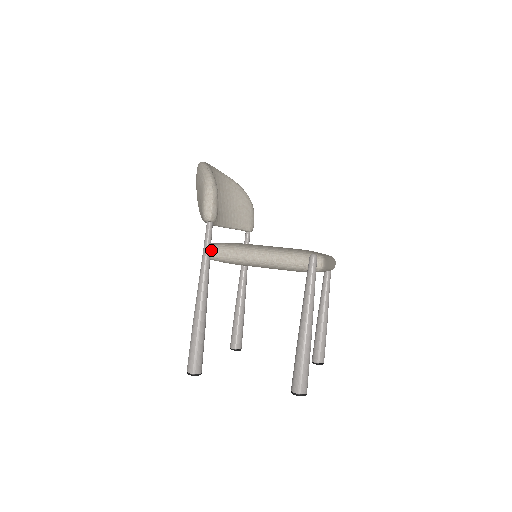
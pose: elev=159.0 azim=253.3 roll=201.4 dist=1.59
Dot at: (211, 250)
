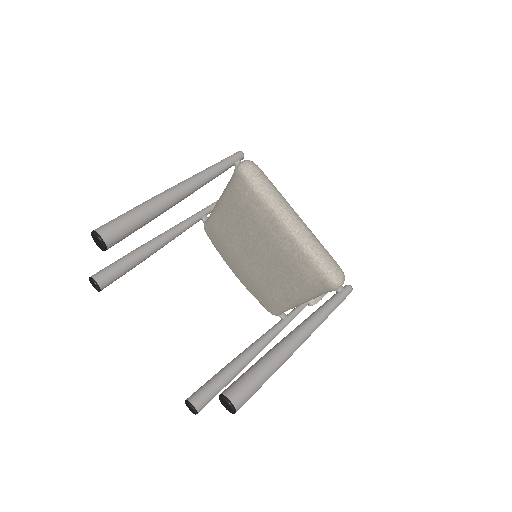
Dot at: occluded
